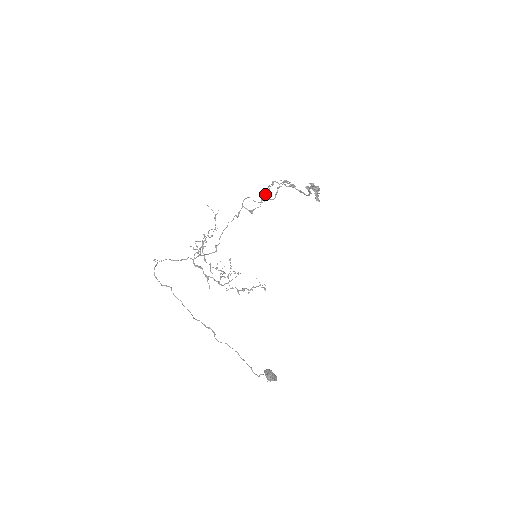
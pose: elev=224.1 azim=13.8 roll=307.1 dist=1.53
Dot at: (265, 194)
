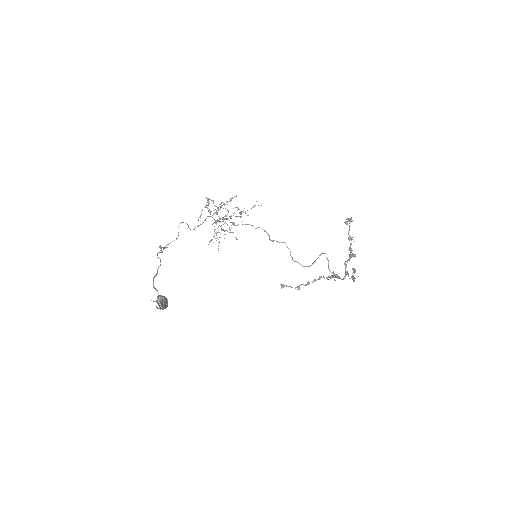
Dot at: (306, 285)
